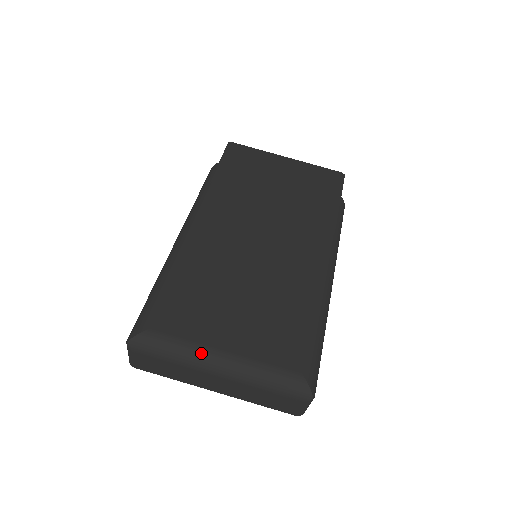
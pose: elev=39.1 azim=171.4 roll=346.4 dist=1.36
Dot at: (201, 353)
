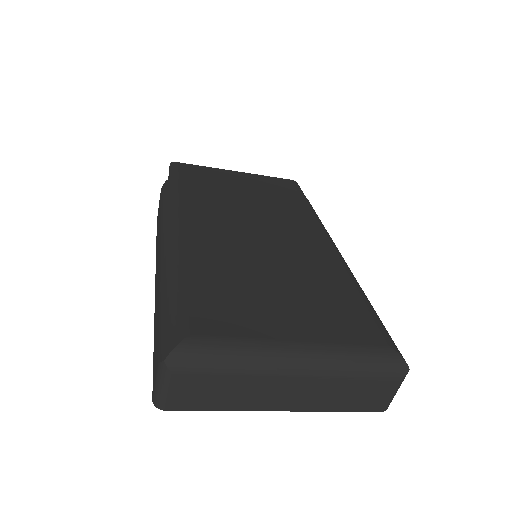
Dot at: (268, 349)
